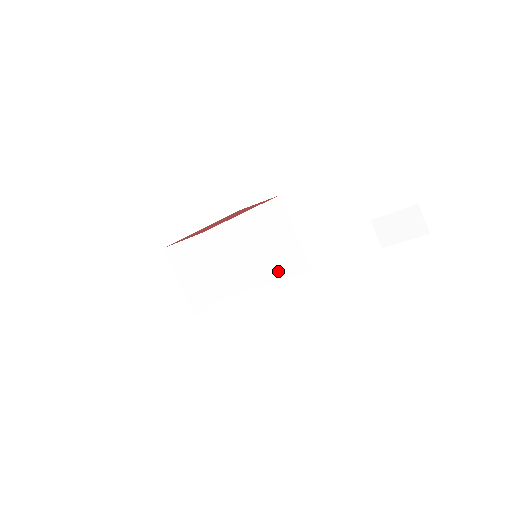
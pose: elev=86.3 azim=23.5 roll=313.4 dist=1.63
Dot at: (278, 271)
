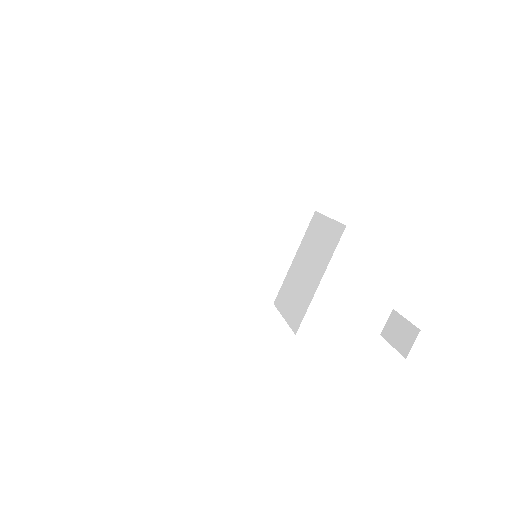
Dot at: (232, 275)
